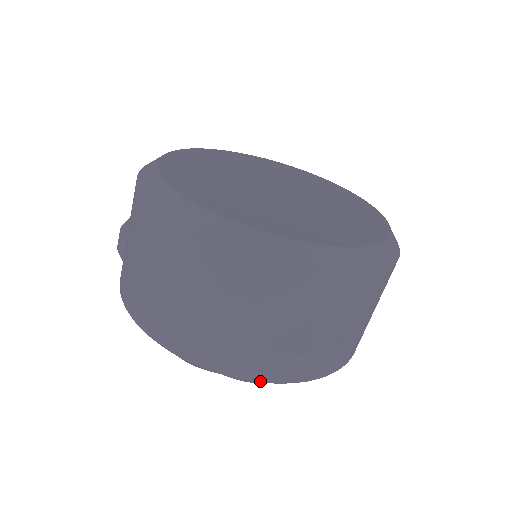
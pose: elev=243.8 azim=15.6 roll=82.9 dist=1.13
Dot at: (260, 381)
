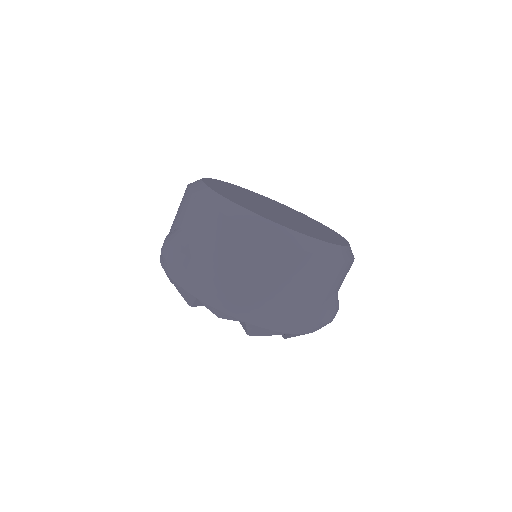
Dot at: (307, 333)
